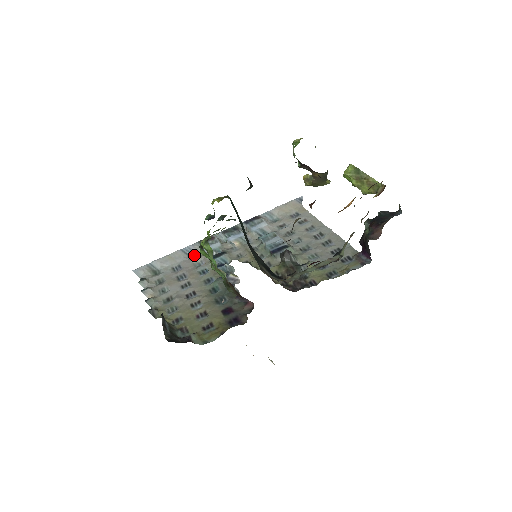
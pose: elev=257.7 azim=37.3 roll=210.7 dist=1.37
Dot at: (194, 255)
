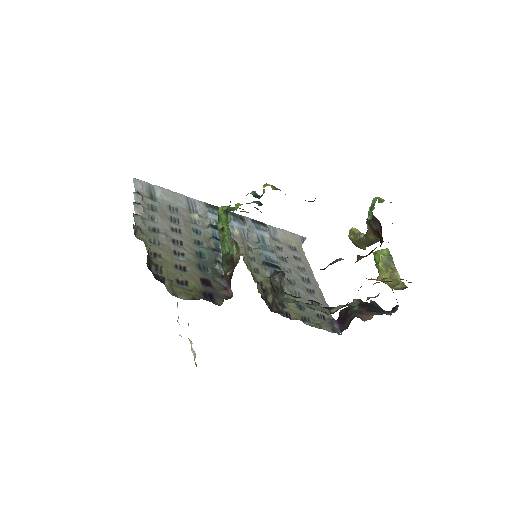
Dot at: (194, 210)
